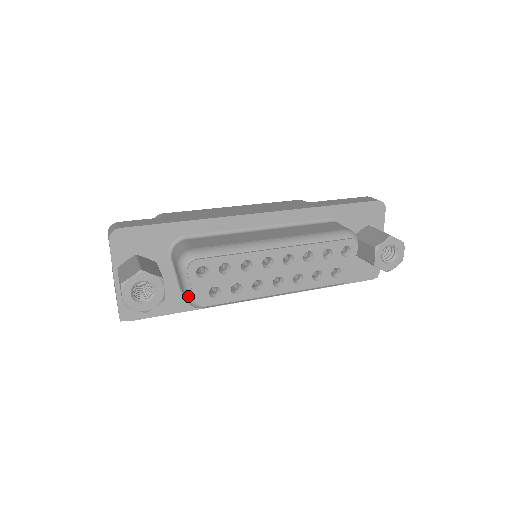
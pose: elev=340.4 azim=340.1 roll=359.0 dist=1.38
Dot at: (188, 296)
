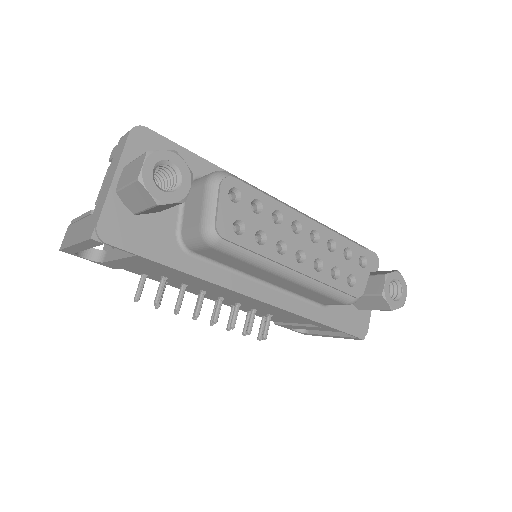
Dot at: (207, 219)
